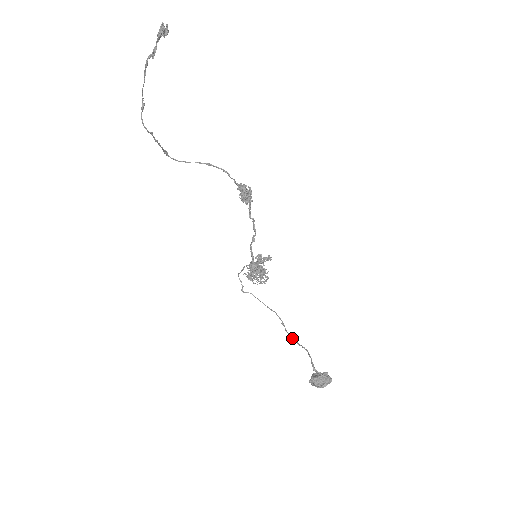
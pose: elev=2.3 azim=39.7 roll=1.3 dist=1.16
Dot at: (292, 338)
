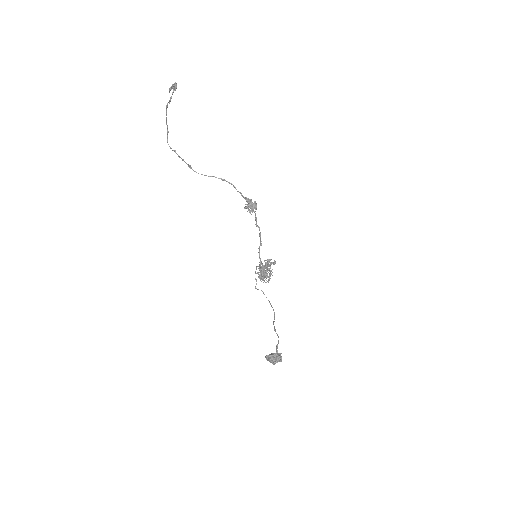
Dot at: (274, 328)
